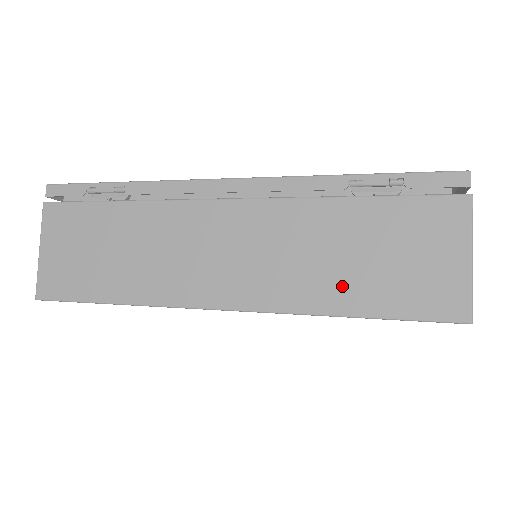
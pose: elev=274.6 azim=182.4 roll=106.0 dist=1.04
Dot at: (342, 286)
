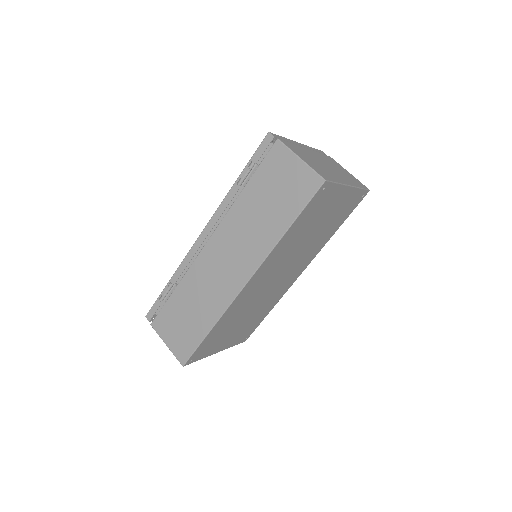
Dot at: (273, 223)
